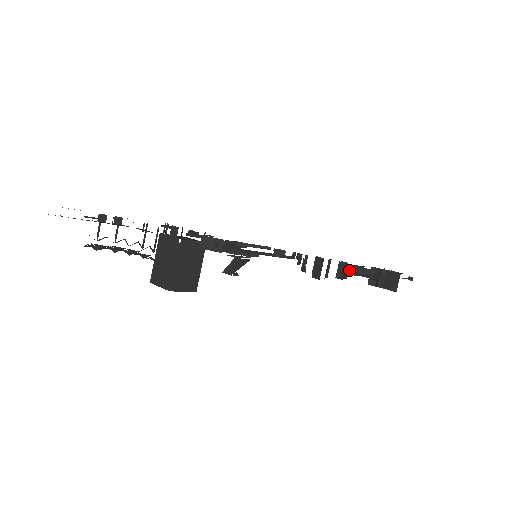
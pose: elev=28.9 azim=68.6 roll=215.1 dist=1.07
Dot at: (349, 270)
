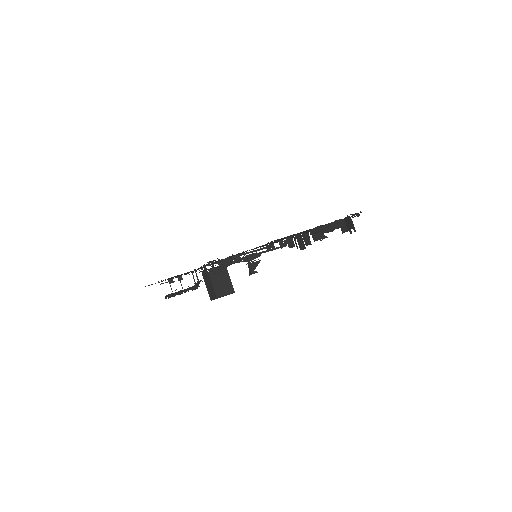
Dot at: (313, 233)
